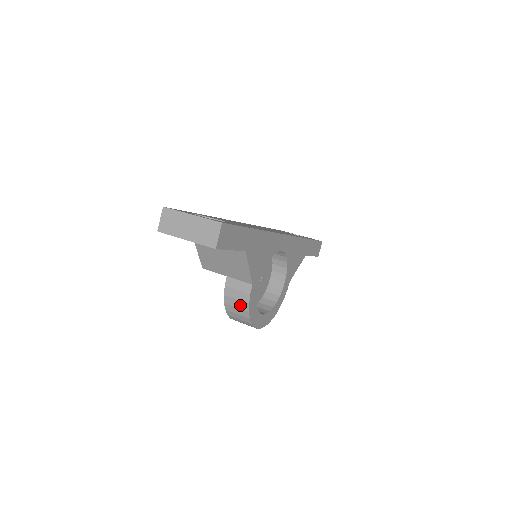
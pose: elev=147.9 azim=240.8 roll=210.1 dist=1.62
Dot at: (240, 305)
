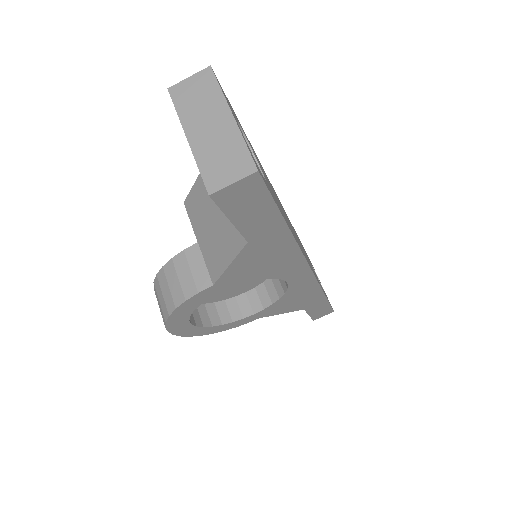
Dot at: (175, 290)
